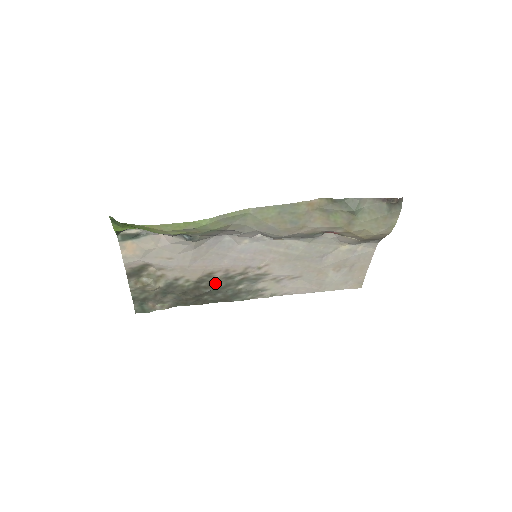
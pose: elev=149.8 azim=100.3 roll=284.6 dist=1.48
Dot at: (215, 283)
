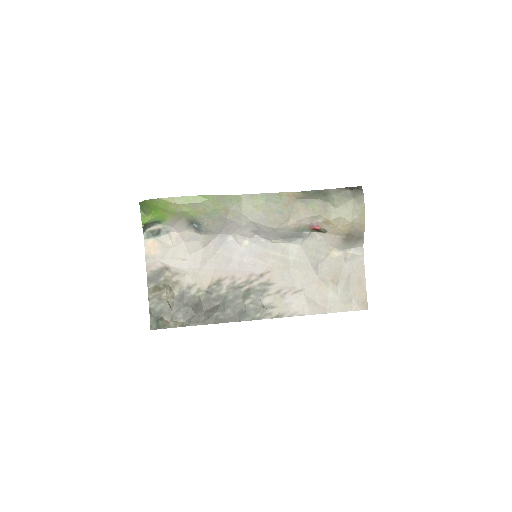
Dot at: (224, 294)
